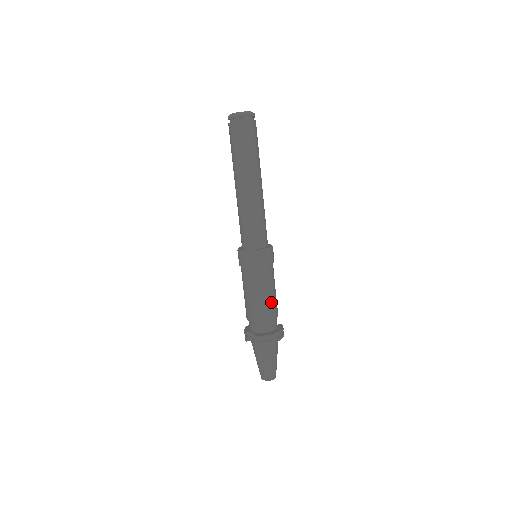
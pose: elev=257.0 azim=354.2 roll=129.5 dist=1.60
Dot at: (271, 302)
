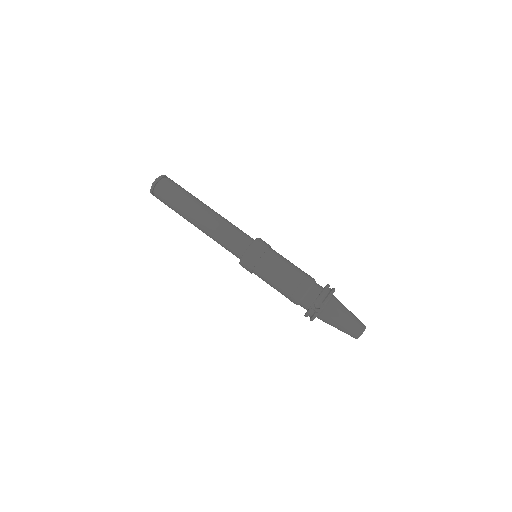
Dot at: (300, 269)
